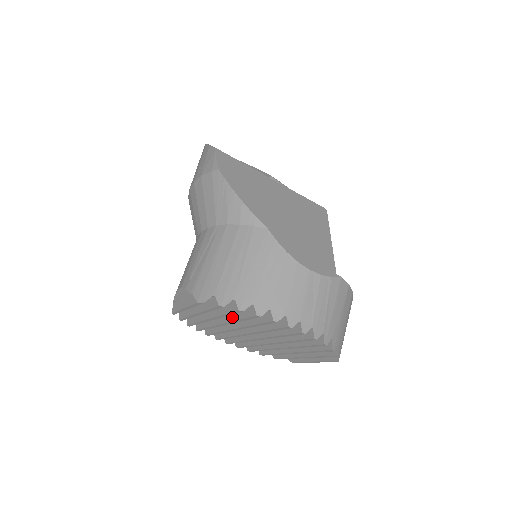
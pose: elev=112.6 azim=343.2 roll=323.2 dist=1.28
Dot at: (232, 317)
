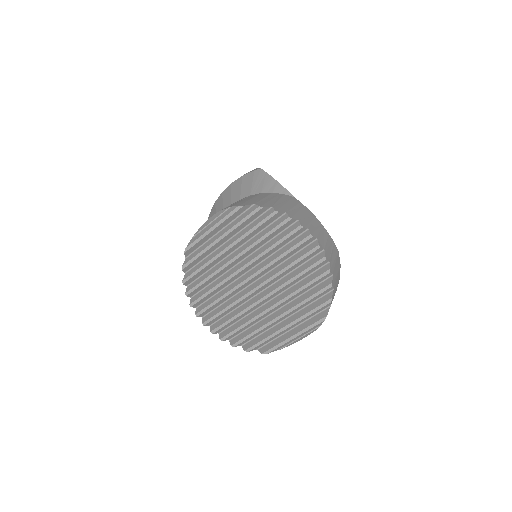
Dot at: (253, 241)
